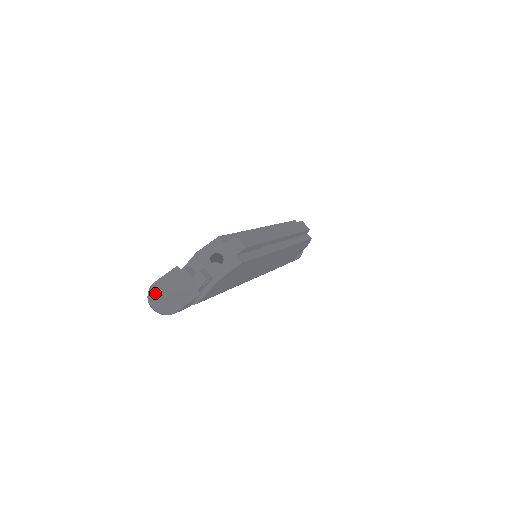
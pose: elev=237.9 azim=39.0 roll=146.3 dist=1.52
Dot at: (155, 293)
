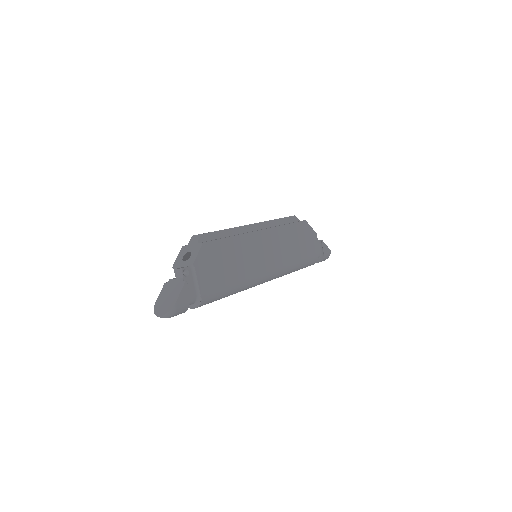
Dot at: (158, 307)
